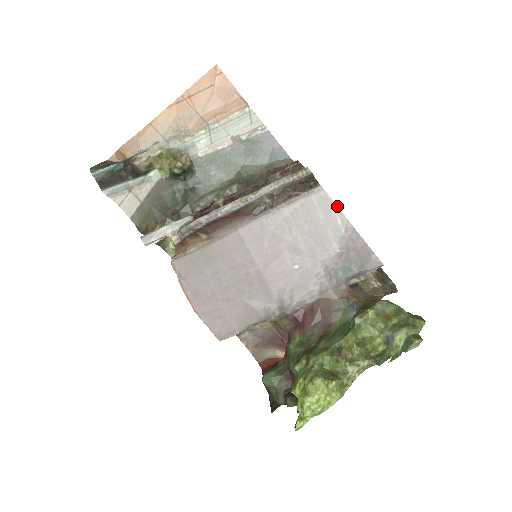
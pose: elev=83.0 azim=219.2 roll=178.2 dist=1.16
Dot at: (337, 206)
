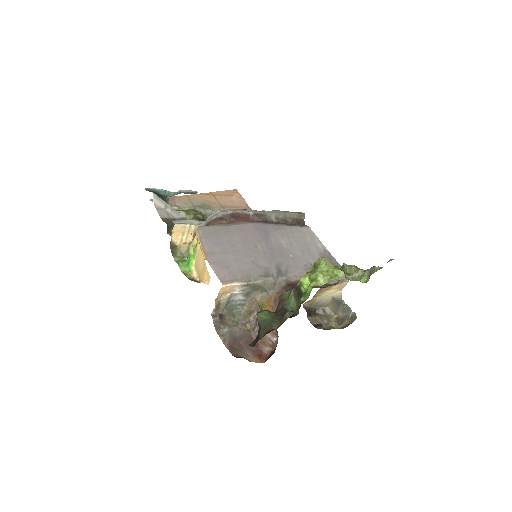
Dot at: (318, 238)
